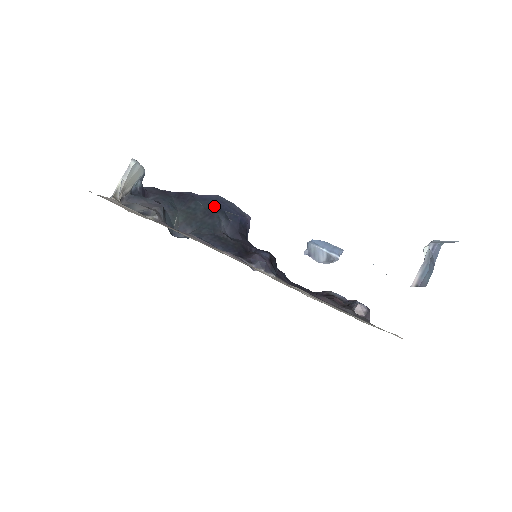
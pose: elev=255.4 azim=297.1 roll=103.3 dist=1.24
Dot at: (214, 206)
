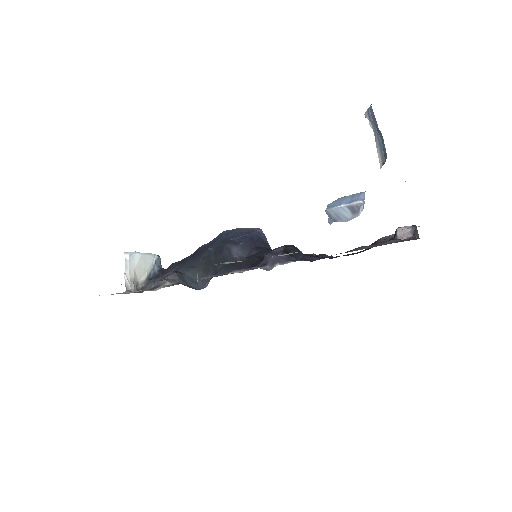
Dot at: (221, 242)
